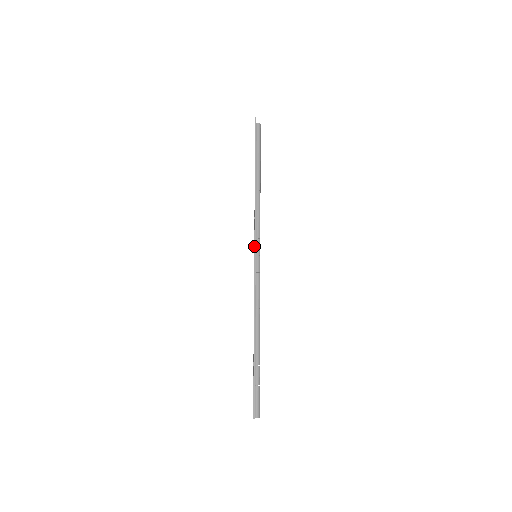
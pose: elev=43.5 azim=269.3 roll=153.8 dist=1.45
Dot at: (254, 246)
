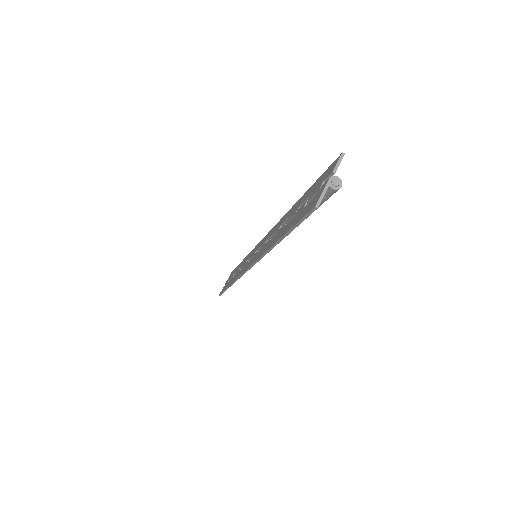
Dot at: occluded
